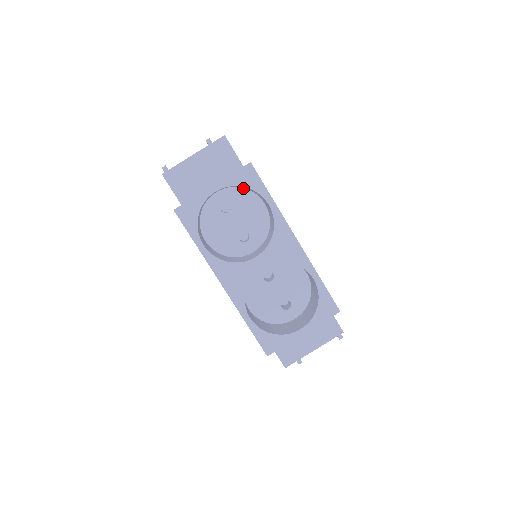
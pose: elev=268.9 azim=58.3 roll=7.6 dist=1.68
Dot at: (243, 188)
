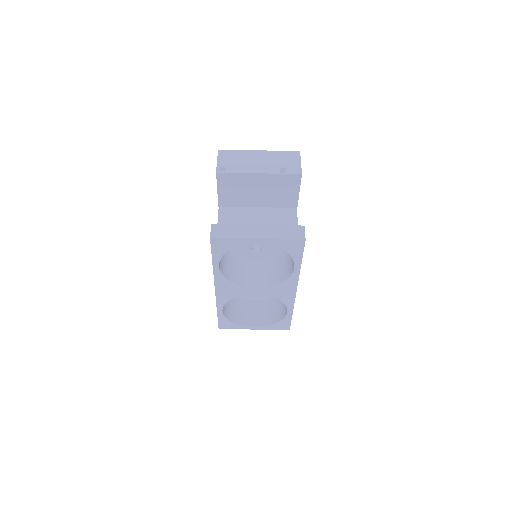
Dot at: occluded
